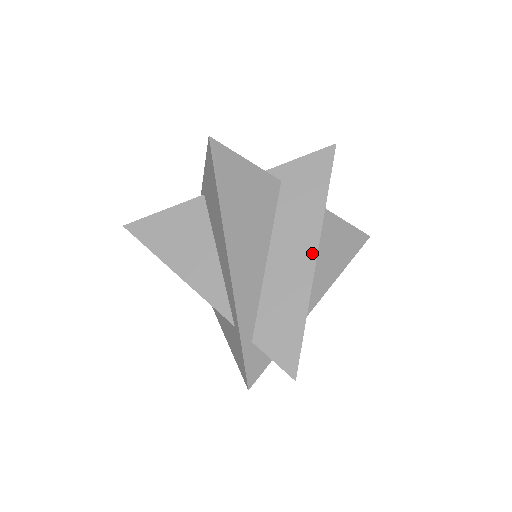
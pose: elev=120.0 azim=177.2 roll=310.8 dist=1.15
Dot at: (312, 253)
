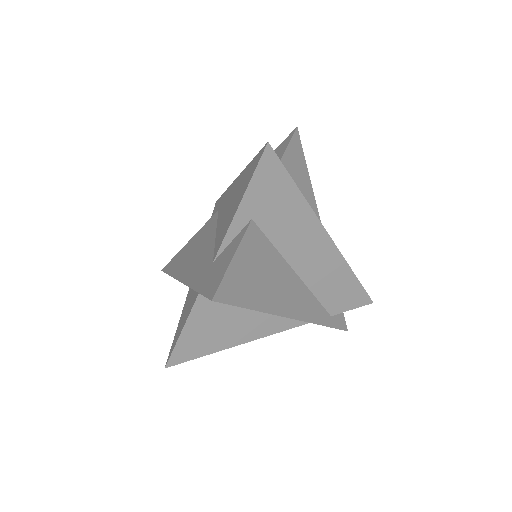
Dot at: (325, 238)
